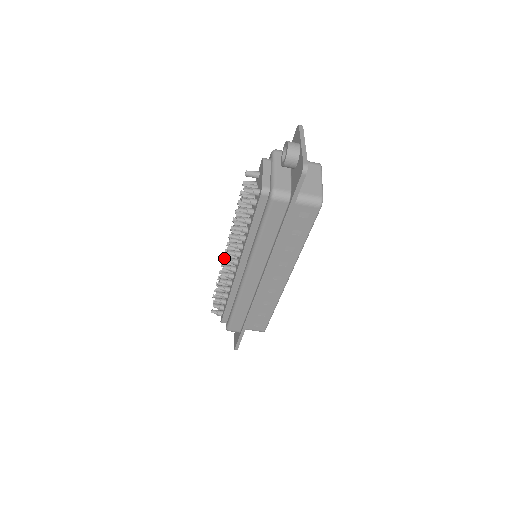
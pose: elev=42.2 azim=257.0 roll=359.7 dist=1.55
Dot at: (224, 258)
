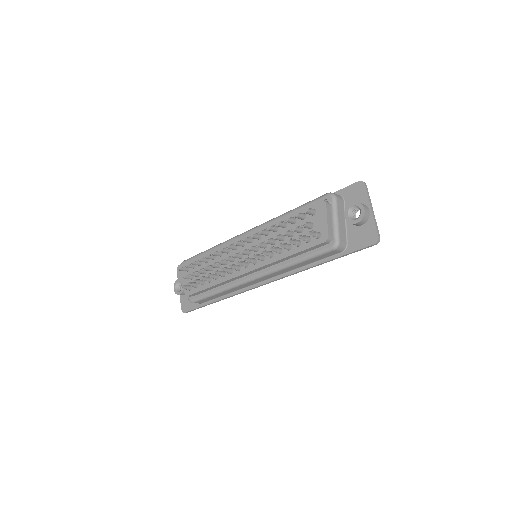
Dot at: (222, 251)
